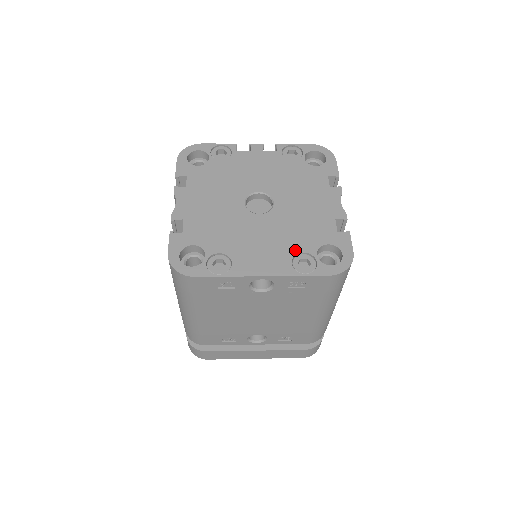
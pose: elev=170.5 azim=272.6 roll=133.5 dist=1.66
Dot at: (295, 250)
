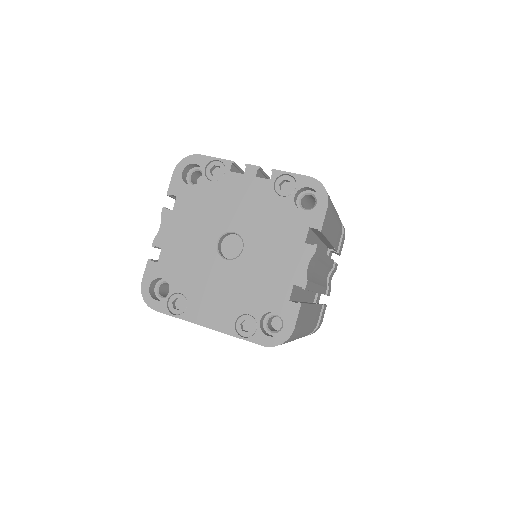
Dot at: (243, 310)
